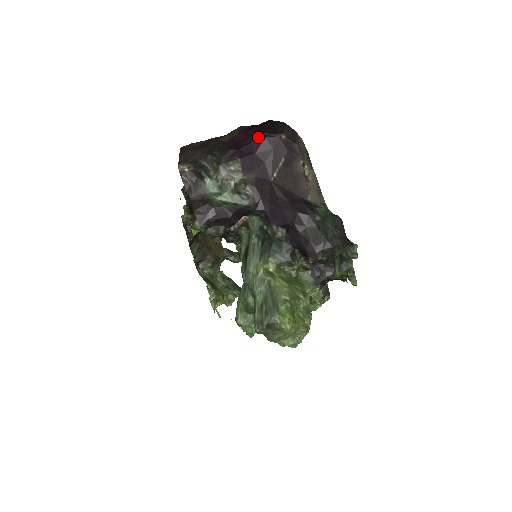
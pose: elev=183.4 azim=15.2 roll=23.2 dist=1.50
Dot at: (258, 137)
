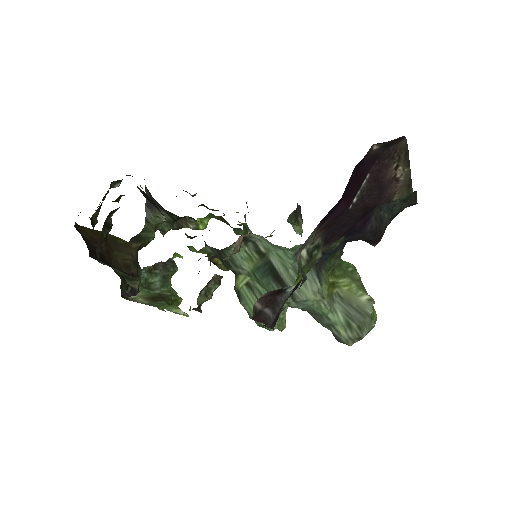
Dot at: occluded
